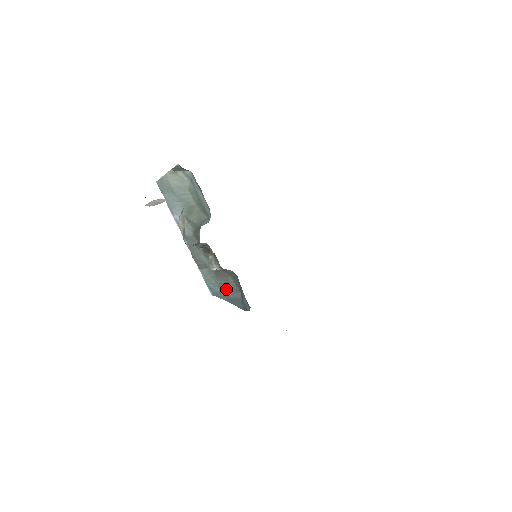
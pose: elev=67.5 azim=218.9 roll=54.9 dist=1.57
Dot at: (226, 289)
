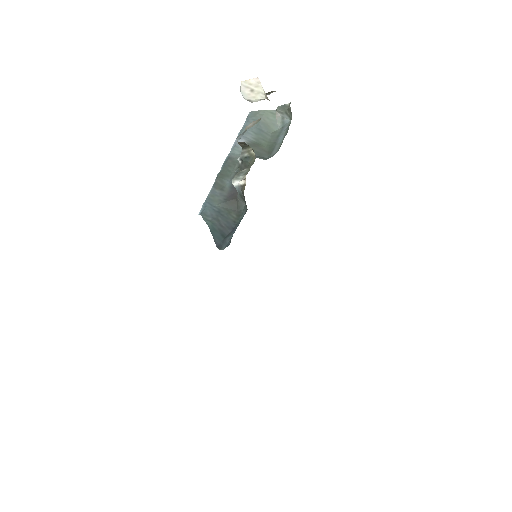
Dot at: (220, 217)
